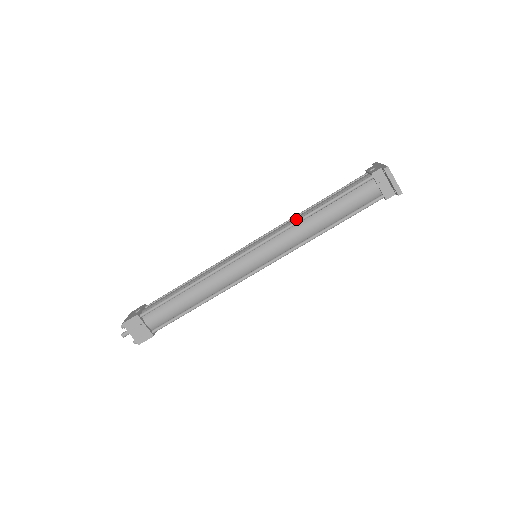
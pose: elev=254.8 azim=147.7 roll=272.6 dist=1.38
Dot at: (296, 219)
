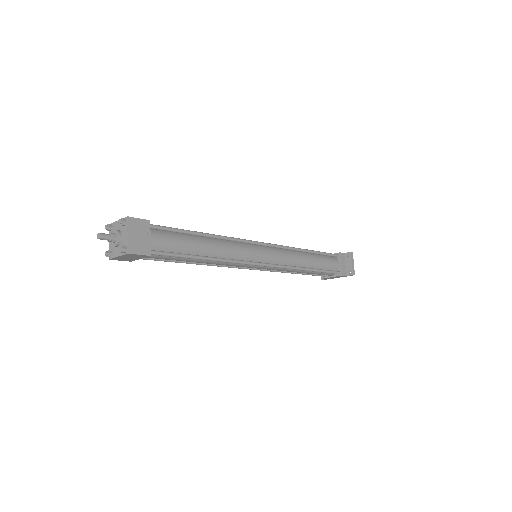
Dot at: occluded
